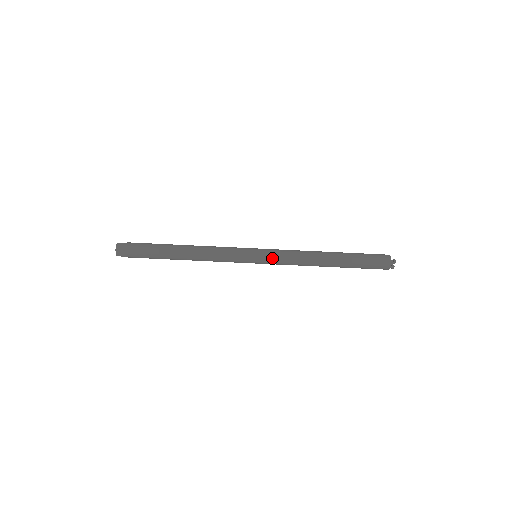
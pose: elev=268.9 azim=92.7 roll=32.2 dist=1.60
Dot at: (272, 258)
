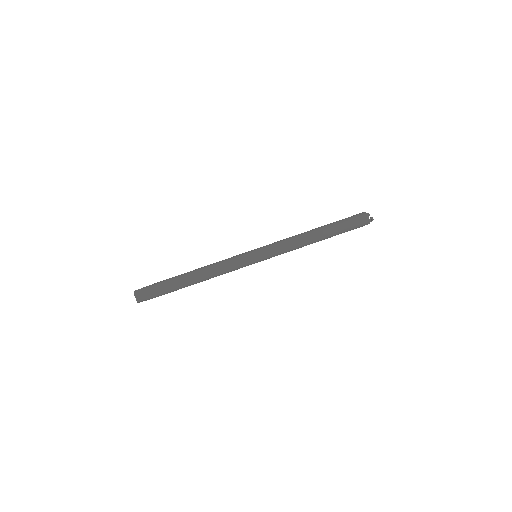
Dot at: occluded
